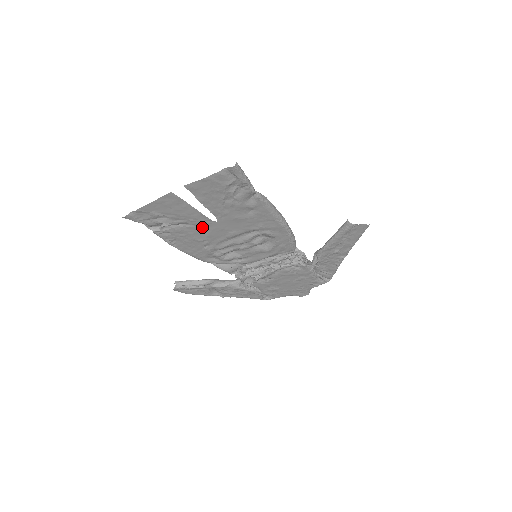
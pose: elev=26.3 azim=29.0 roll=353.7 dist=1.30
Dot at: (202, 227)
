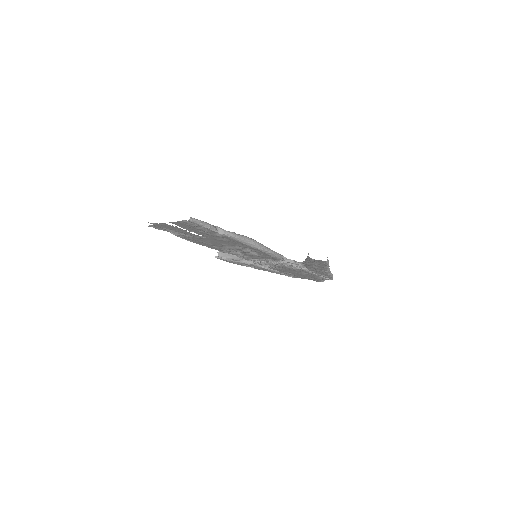
Dot at: (200, 238)
